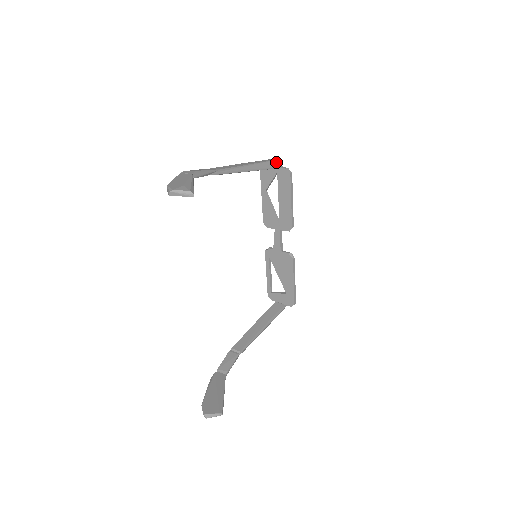
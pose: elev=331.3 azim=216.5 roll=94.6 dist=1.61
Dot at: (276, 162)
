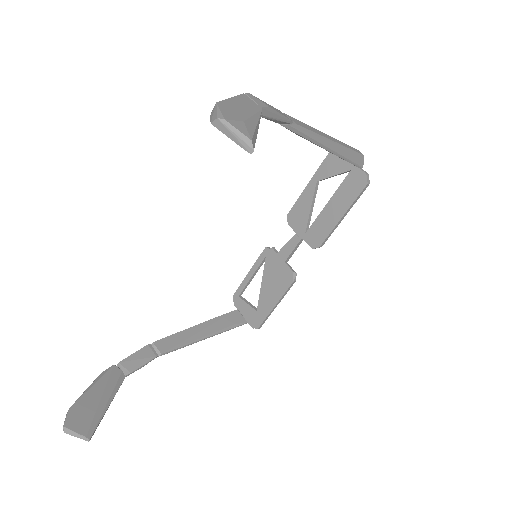
Dot at: (360, 157)
